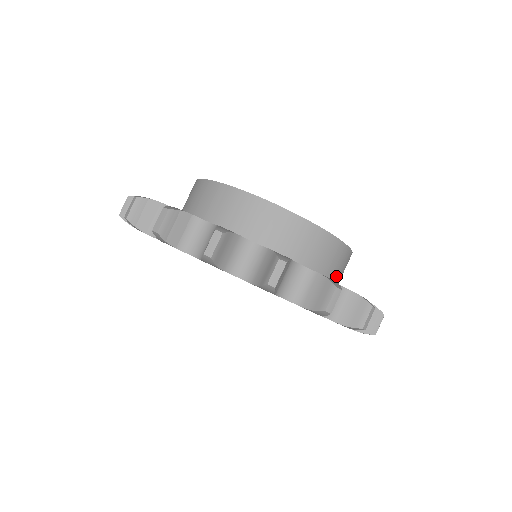
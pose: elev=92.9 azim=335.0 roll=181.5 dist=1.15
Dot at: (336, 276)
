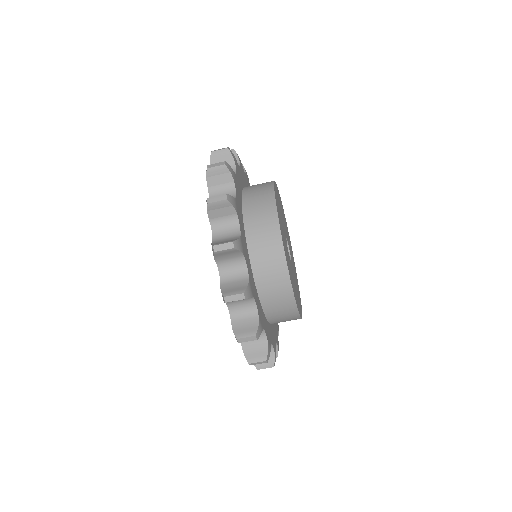
Dot at: (276, 321)
